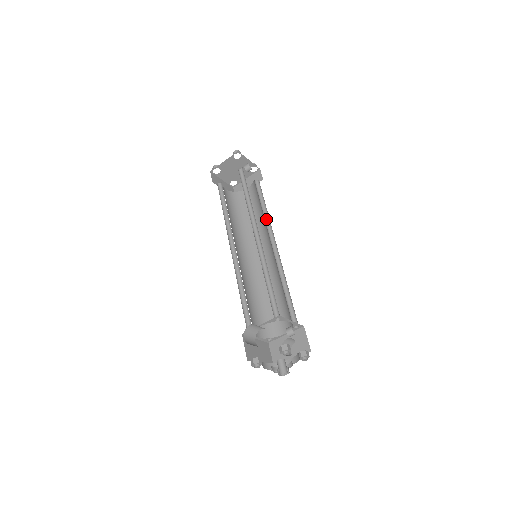
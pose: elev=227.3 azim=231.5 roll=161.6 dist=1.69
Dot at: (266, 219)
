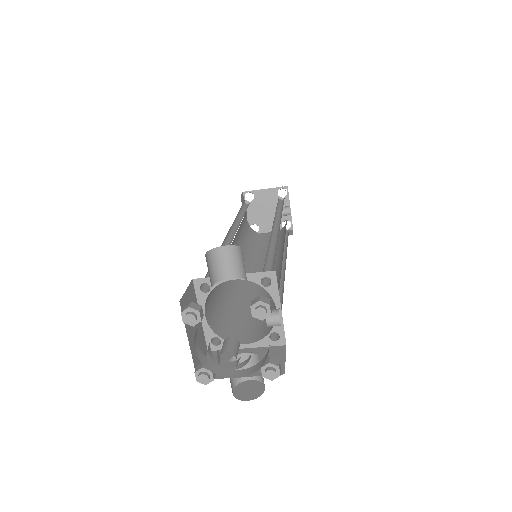
Dot at: occluded
